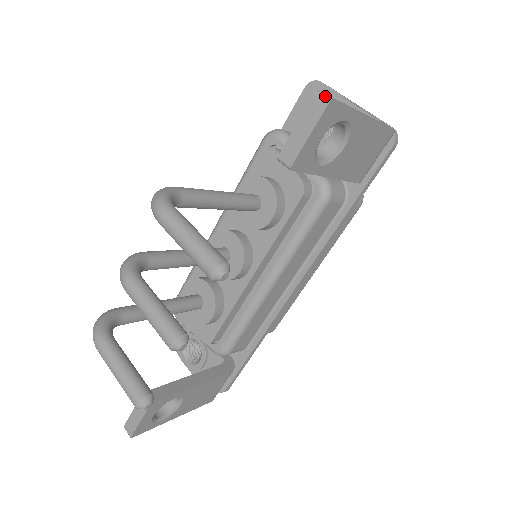
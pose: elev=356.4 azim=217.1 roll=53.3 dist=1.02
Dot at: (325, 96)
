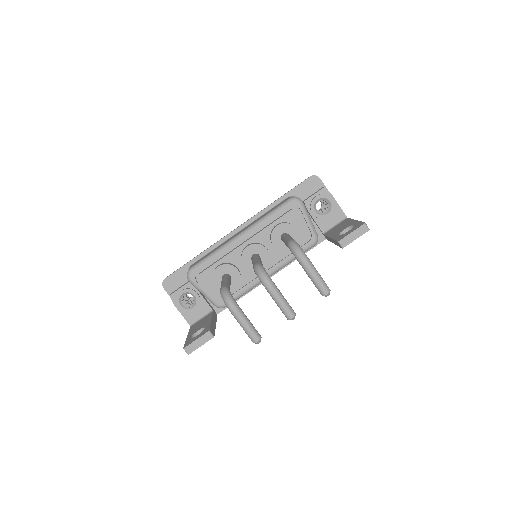
Dot at: occluded
